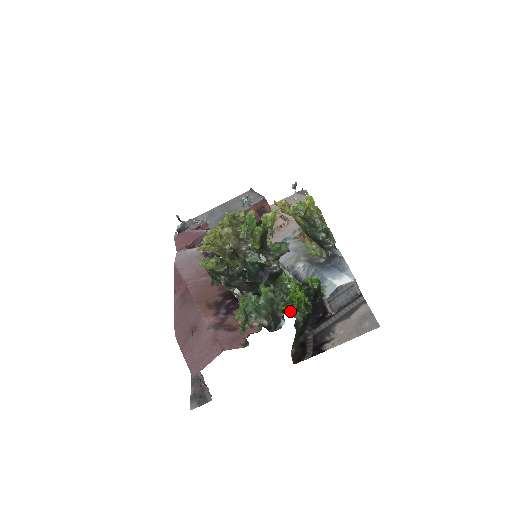
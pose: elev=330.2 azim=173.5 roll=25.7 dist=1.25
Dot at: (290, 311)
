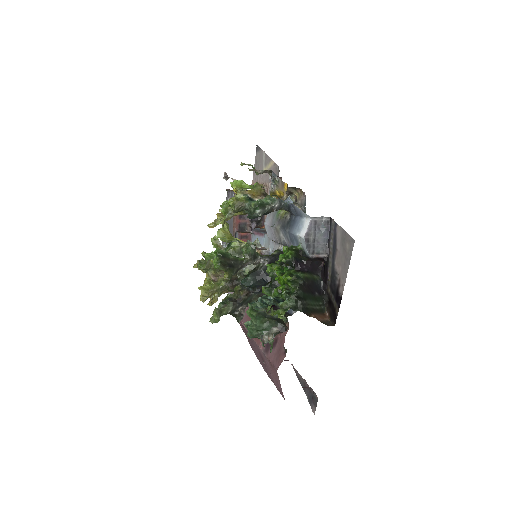
Dot at: occluded
